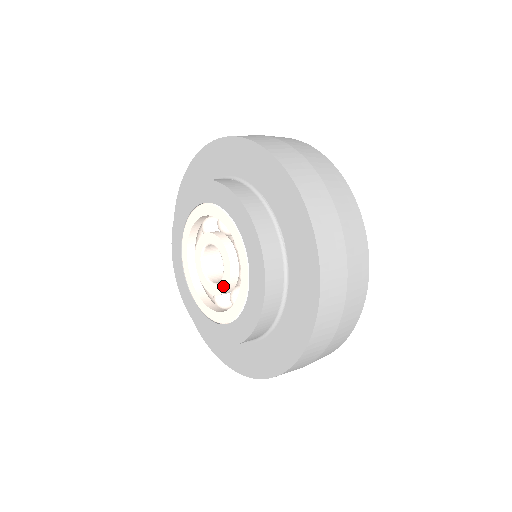
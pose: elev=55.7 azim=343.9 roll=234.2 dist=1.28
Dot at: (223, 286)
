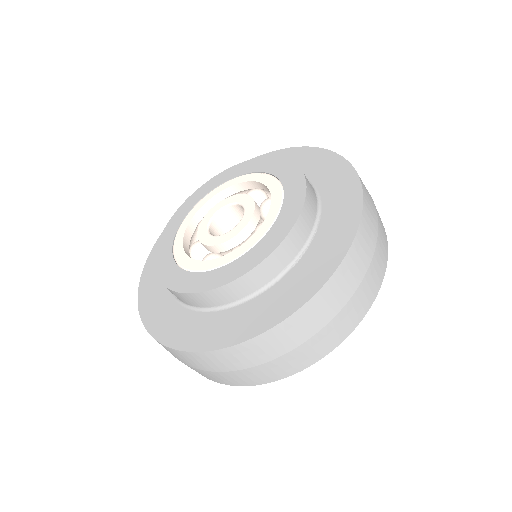
Dot at: (214, 241)
